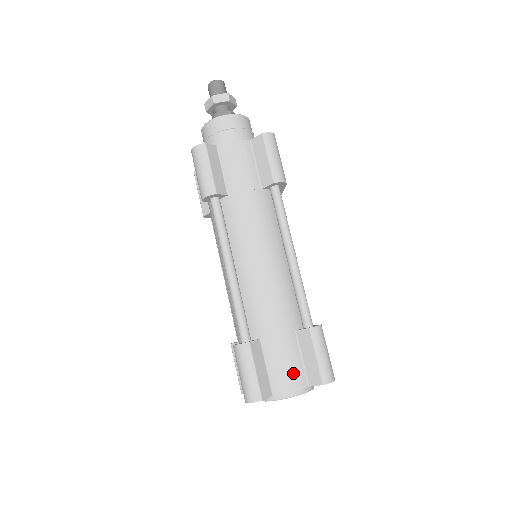
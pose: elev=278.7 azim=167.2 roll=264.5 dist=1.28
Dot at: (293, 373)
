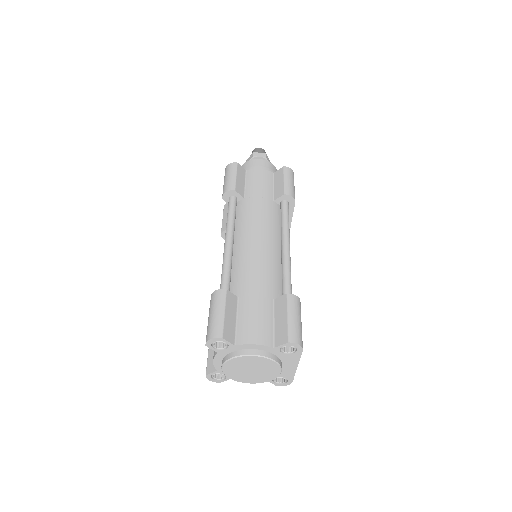
Dot at: (261, 329)
